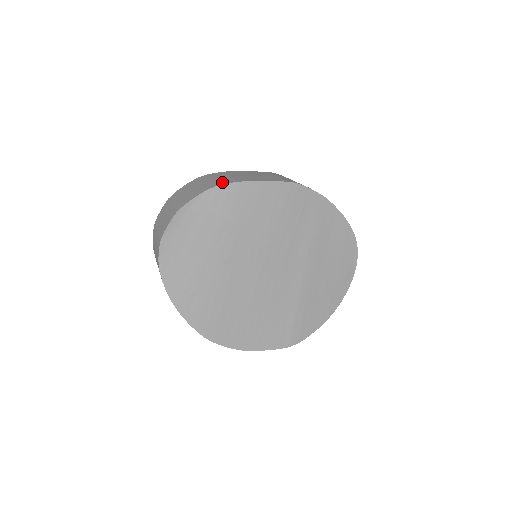
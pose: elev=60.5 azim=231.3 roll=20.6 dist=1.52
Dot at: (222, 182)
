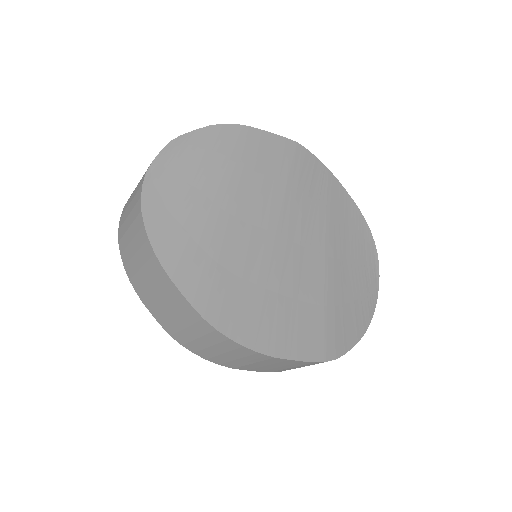
Dot at: occluded
